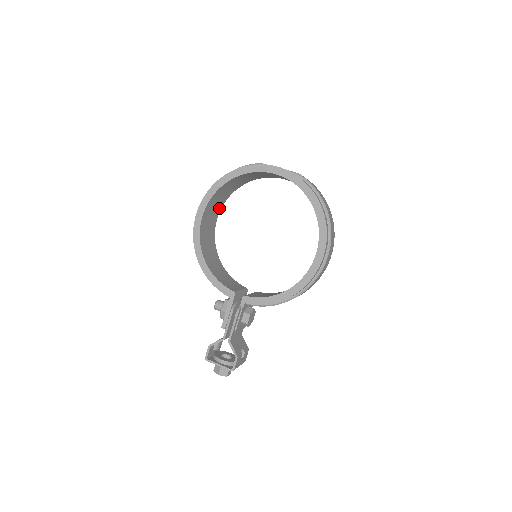
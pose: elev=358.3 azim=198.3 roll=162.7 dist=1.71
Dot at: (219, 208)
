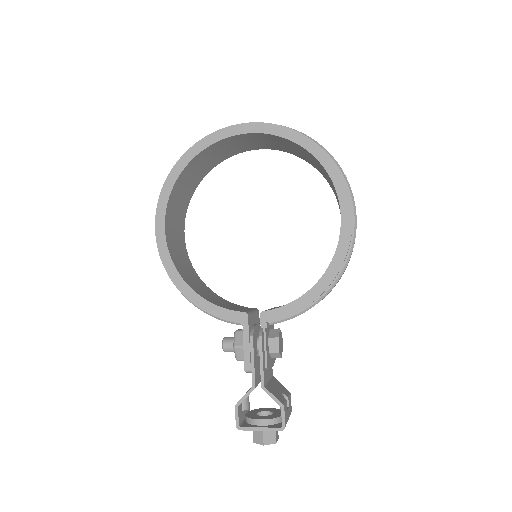
Dot at: (182, 217)
